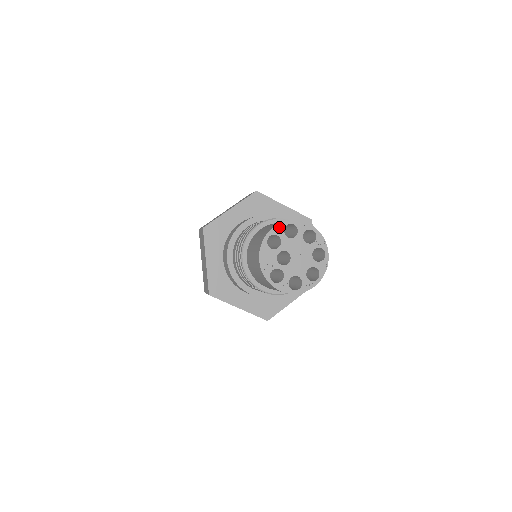
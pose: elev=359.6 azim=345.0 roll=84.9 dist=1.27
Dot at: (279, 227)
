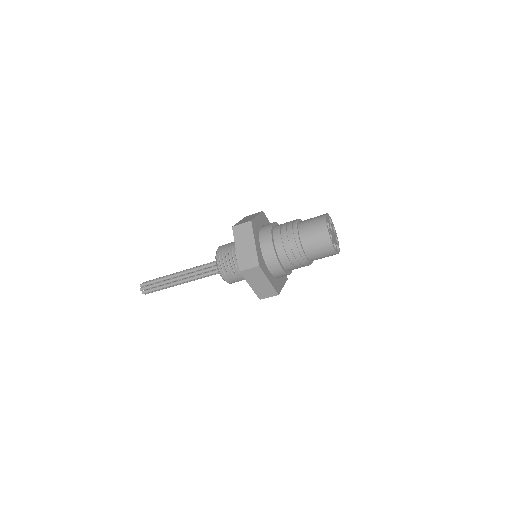
Dot at: (332, 222)
